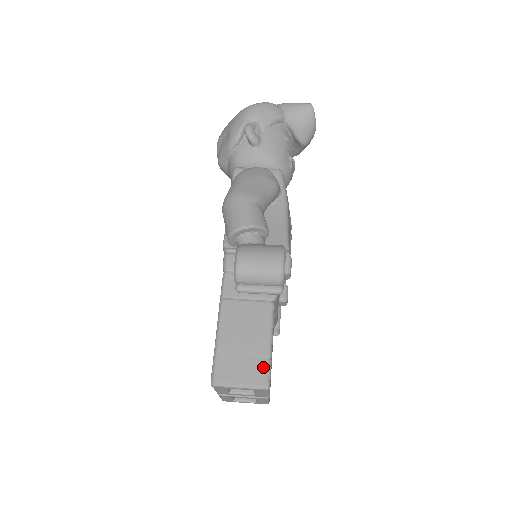
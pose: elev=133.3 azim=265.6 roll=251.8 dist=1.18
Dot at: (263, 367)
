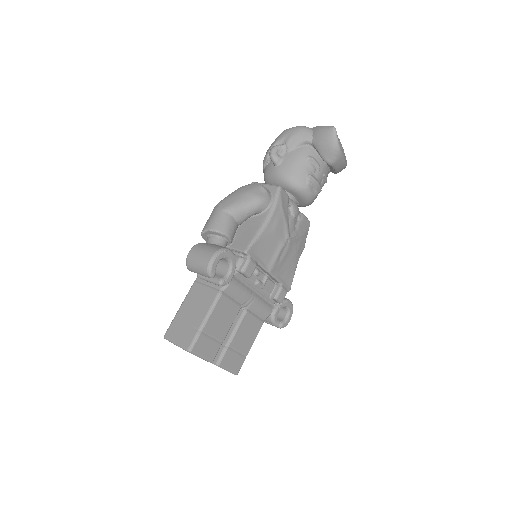
Dot at: (192, 335)
